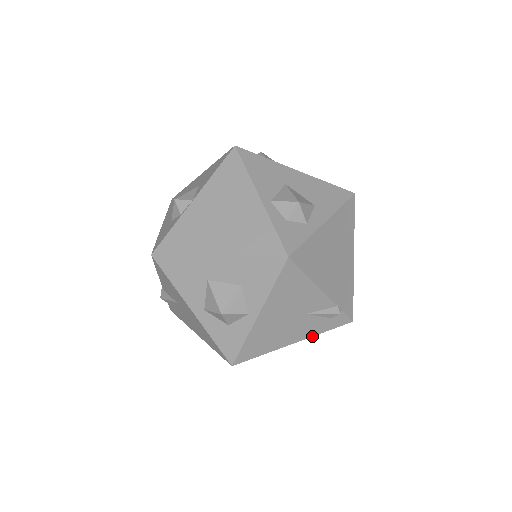
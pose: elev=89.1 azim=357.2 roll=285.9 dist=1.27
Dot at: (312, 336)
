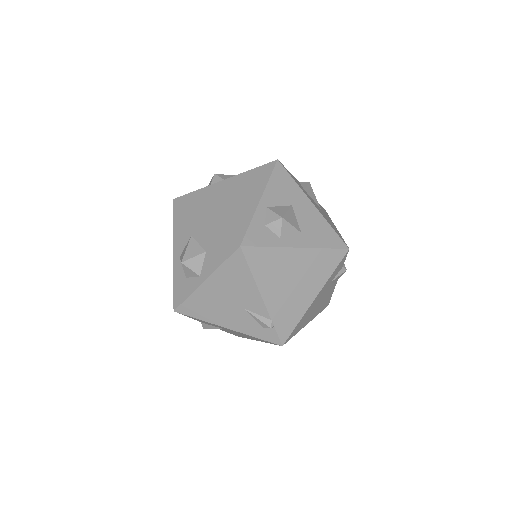
Dot at: (243, 333)
